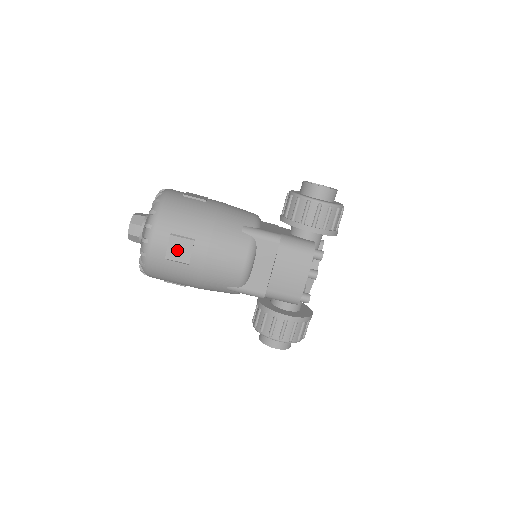
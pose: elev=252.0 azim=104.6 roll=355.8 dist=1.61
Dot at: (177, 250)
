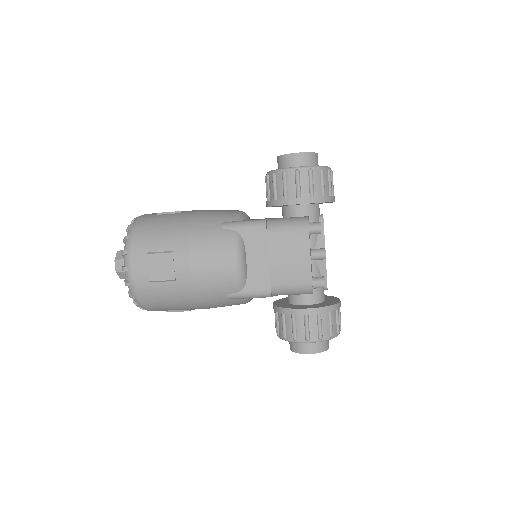
Dot at: (158, 268)
